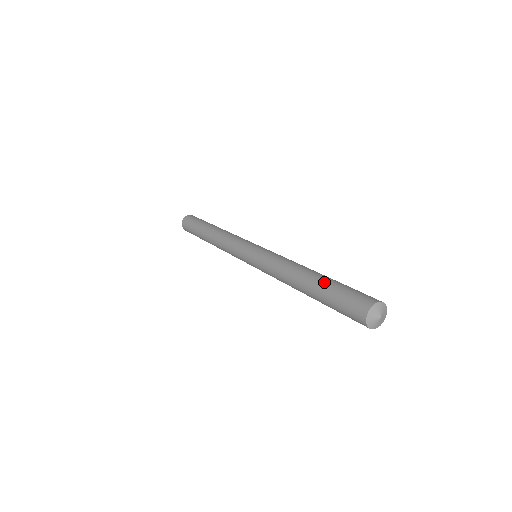
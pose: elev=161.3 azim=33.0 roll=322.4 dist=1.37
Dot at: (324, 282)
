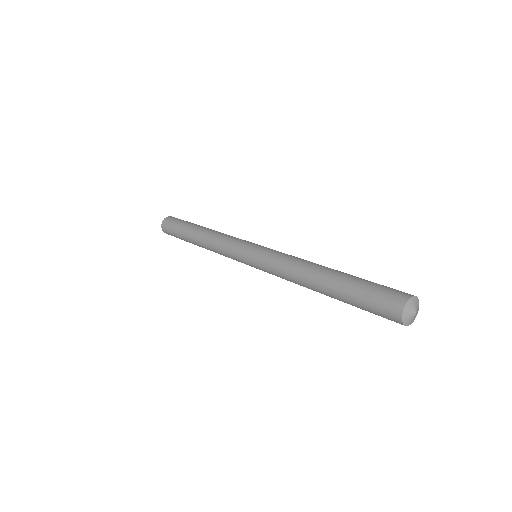
Dot at: (351, 275)
